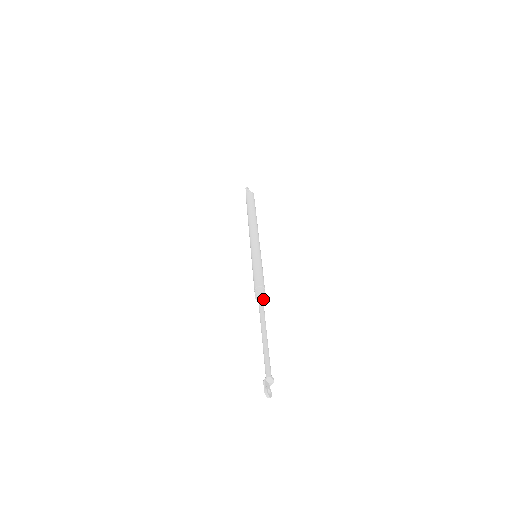
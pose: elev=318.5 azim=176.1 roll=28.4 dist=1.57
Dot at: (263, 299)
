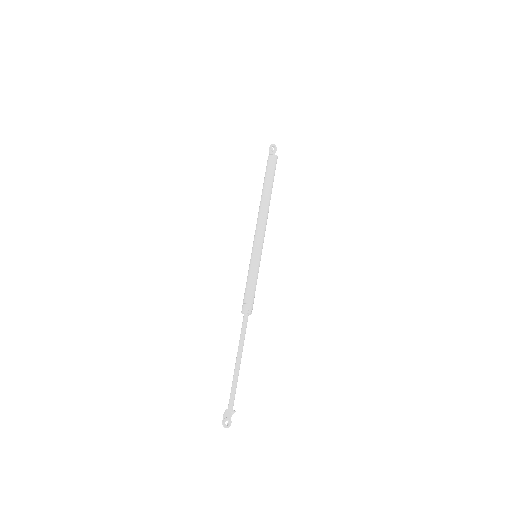
Dot at: (250, 314)
